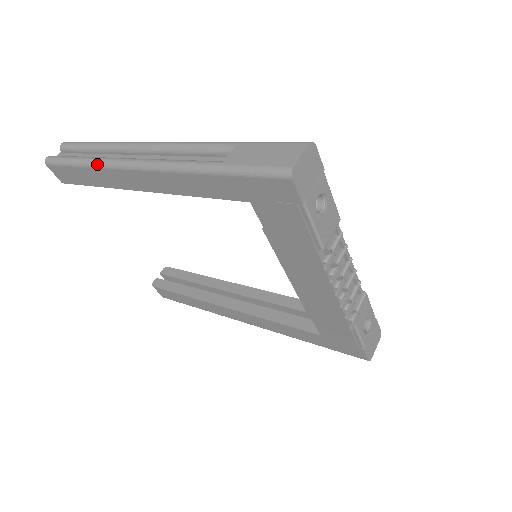
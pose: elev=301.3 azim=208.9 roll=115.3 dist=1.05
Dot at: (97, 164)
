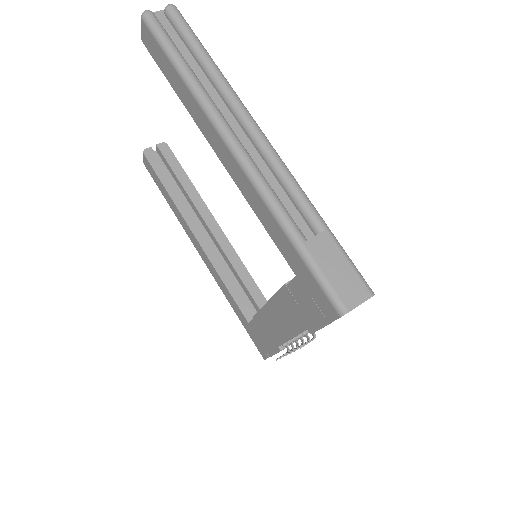
Dot at: (198, 97)
